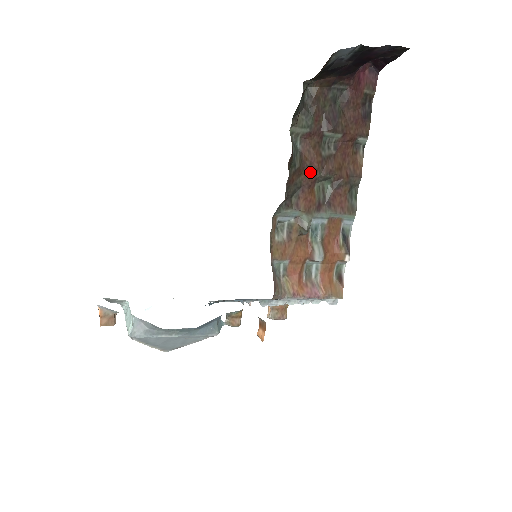
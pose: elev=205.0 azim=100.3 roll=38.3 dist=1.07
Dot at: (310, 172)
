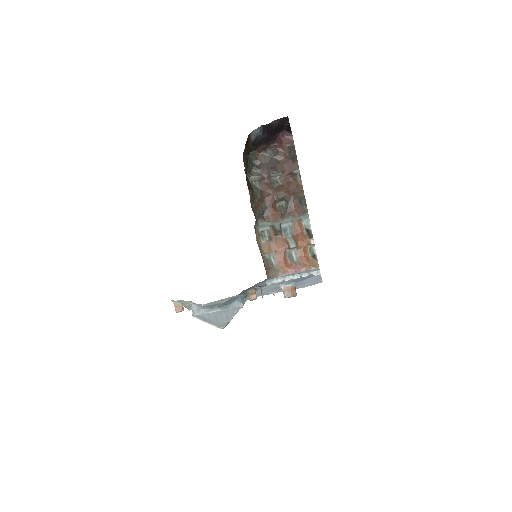
Dot at: (269, 198)
